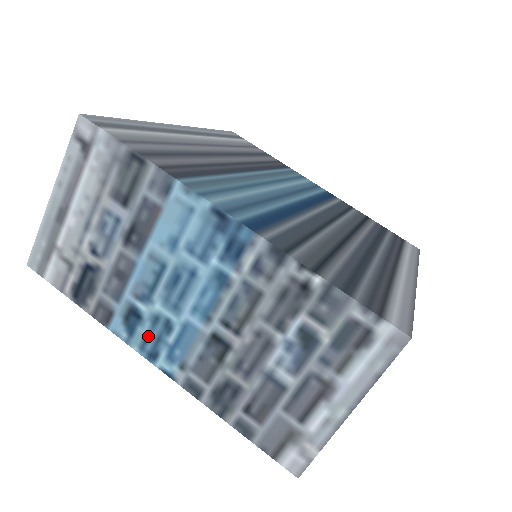
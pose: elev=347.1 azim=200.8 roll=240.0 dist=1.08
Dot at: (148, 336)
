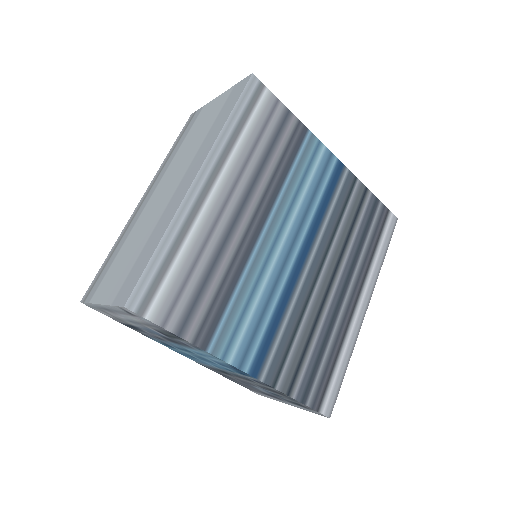
Dot at: (178, 351)
